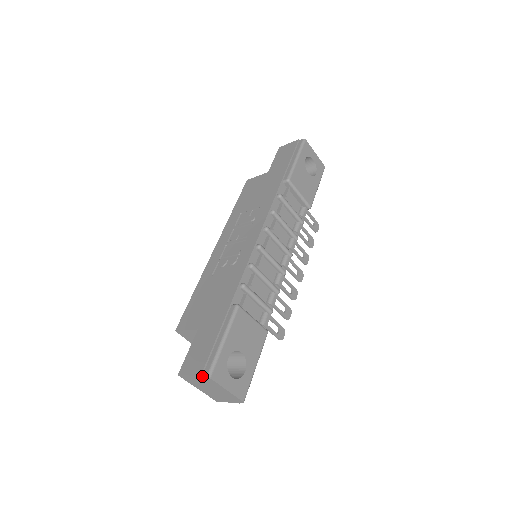
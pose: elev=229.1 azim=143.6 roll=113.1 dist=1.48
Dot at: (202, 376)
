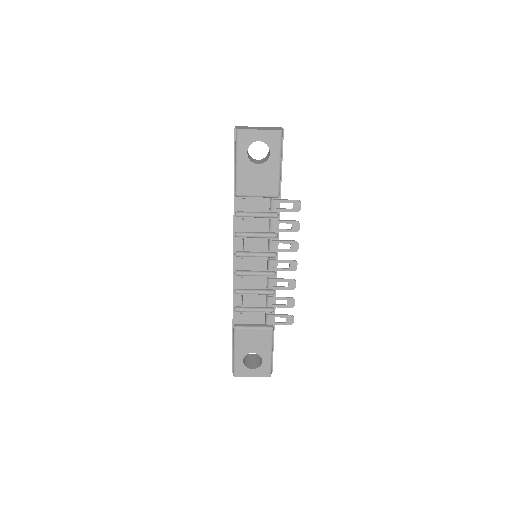
Dot at: occluded
